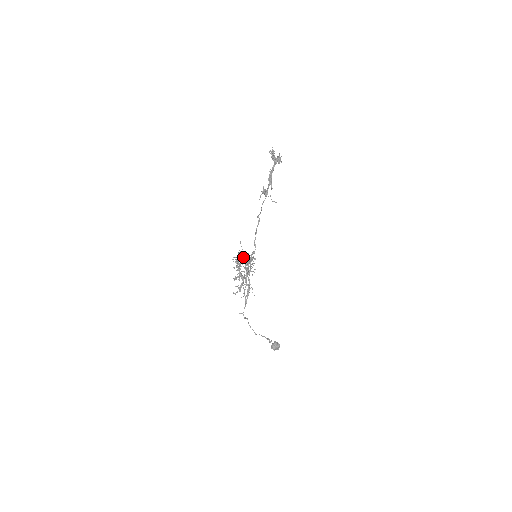
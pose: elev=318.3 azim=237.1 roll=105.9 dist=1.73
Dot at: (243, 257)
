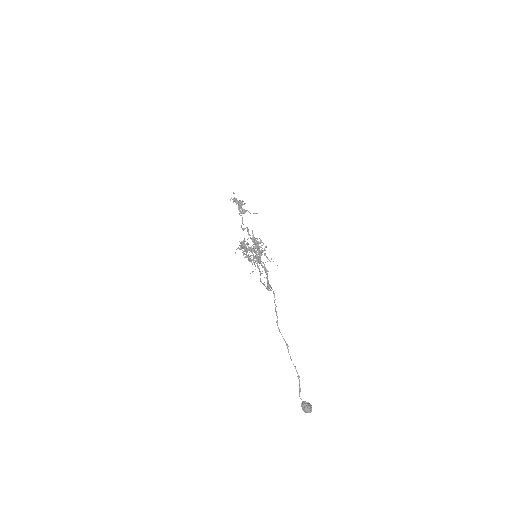
Dot at: (248, 243)
